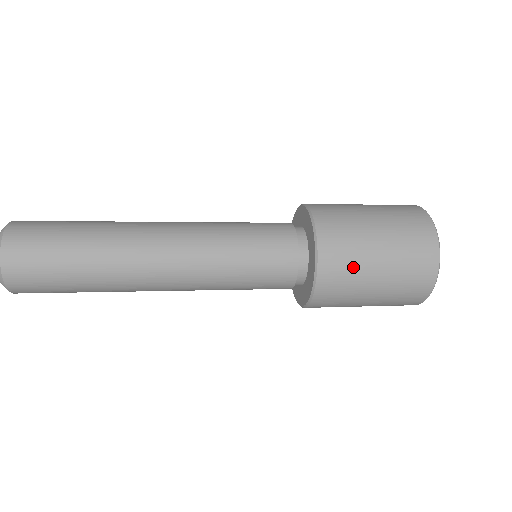
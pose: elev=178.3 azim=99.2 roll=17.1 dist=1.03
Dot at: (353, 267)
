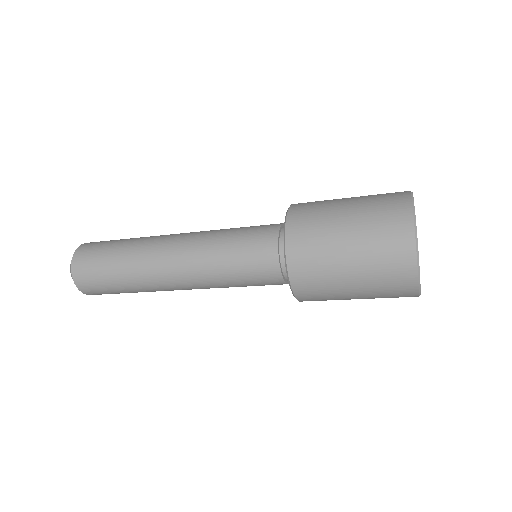
Dot at: (319, 229)
